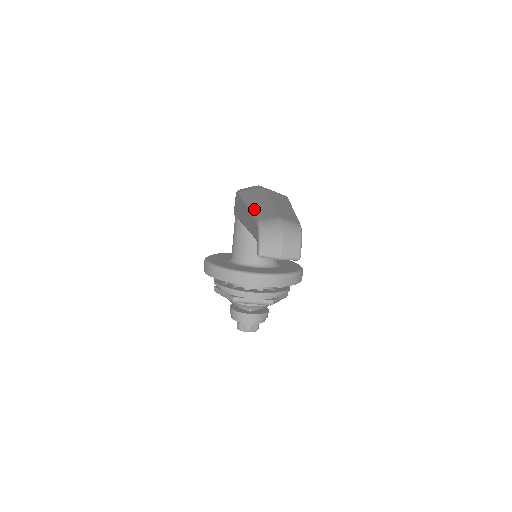
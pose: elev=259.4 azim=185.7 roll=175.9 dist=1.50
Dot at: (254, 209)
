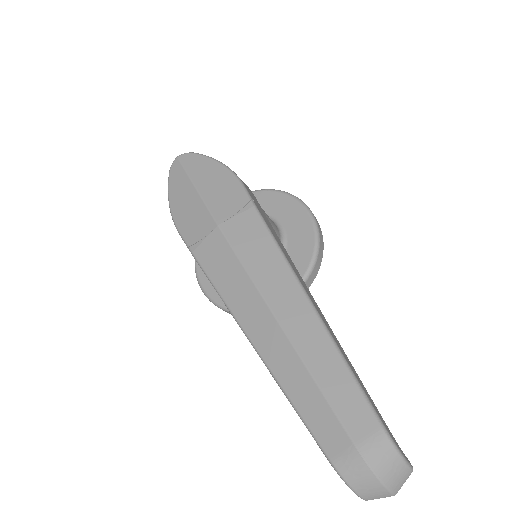
Dot at: (286, 389)
